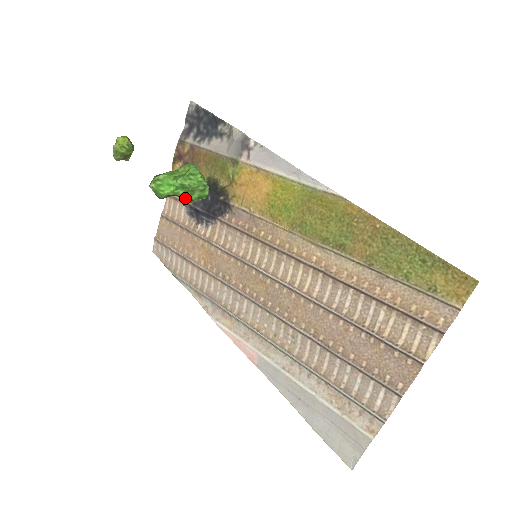
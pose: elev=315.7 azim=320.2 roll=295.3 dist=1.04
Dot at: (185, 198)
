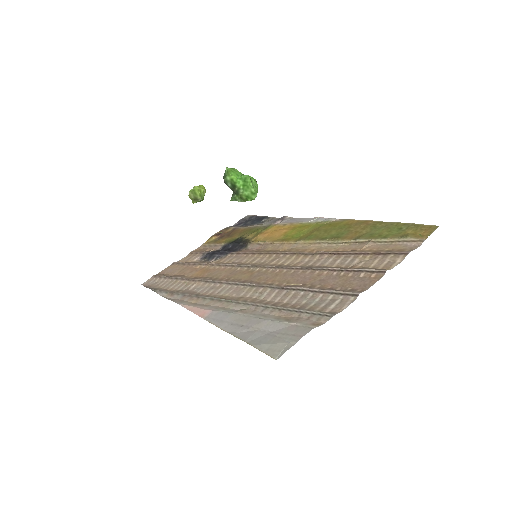
Dot at: (238, 192)
